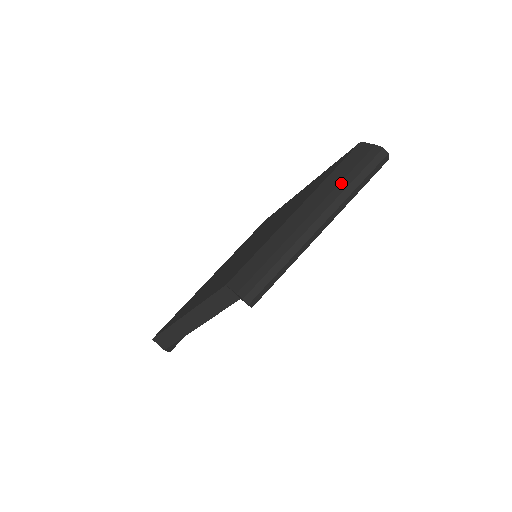
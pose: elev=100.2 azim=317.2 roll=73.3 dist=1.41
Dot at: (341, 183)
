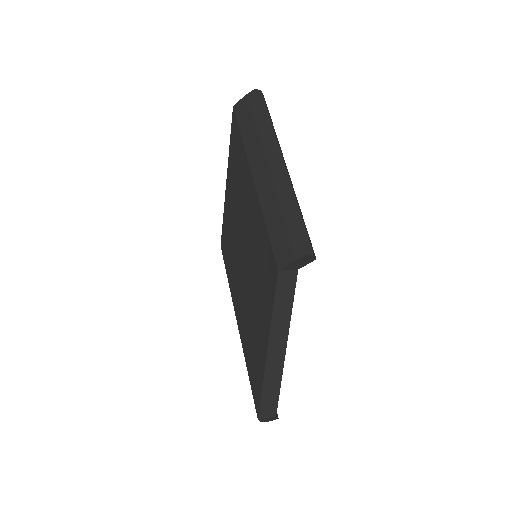
Dot at: (259, 131)
